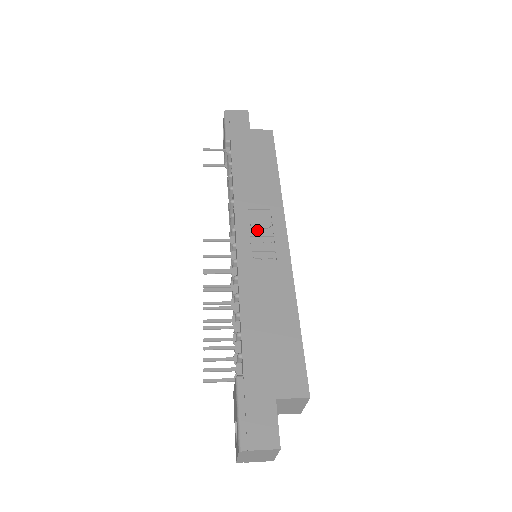
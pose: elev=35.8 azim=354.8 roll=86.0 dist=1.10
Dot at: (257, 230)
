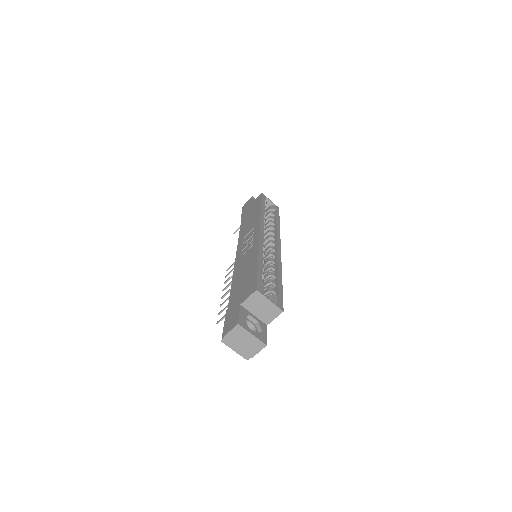
Dot at: occluded
